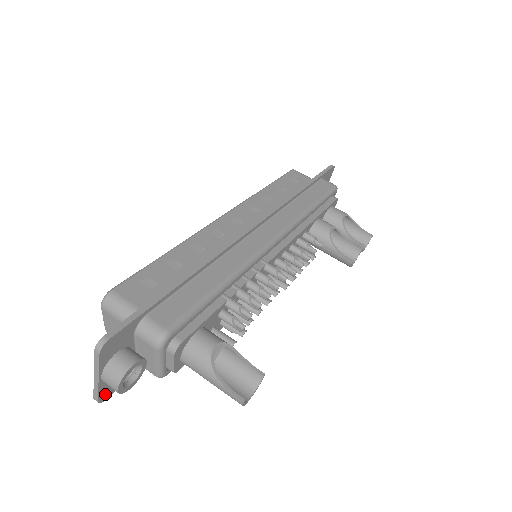
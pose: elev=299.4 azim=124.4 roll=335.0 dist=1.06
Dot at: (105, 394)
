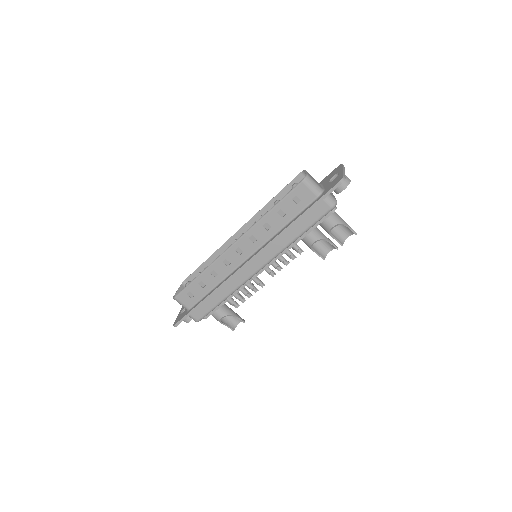
Dot at: occluded
